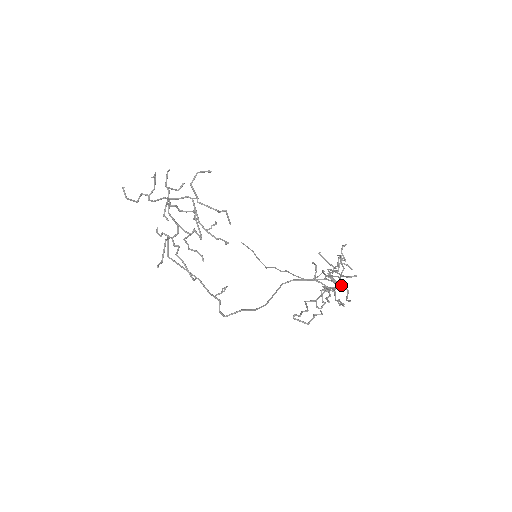
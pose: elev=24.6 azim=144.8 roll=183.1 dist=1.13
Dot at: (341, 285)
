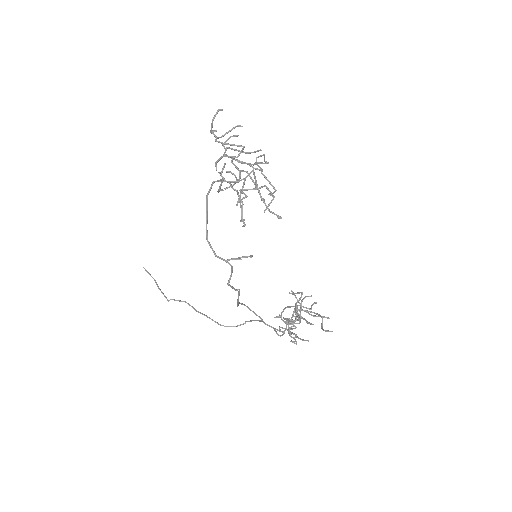
Dot at: (322, 317)
